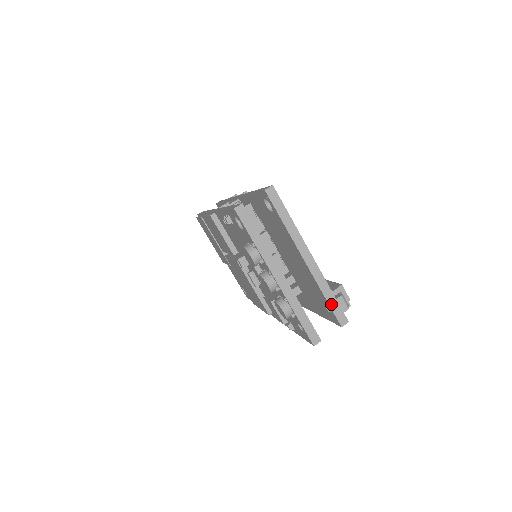
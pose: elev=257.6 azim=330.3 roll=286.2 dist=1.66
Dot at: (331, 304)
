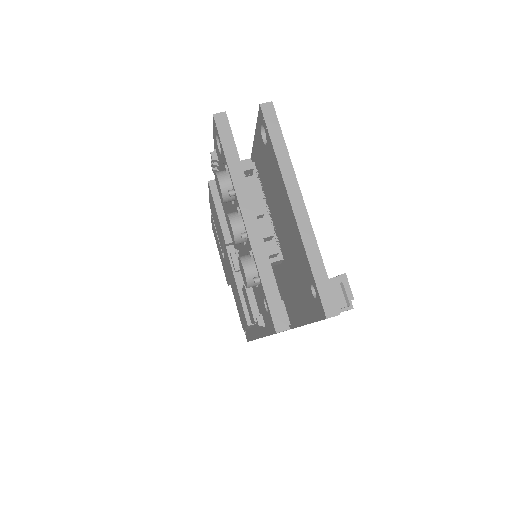
Dot at: (317, 279)
